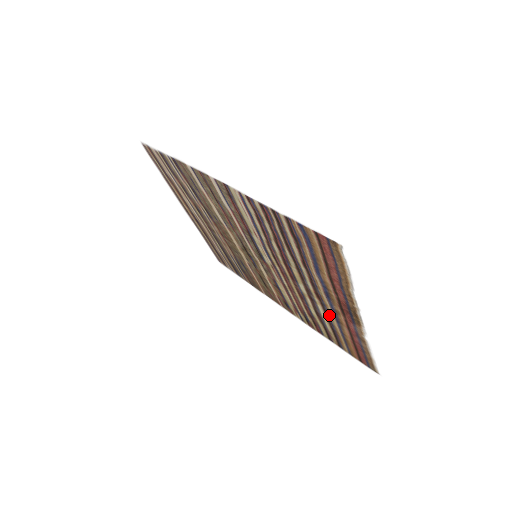
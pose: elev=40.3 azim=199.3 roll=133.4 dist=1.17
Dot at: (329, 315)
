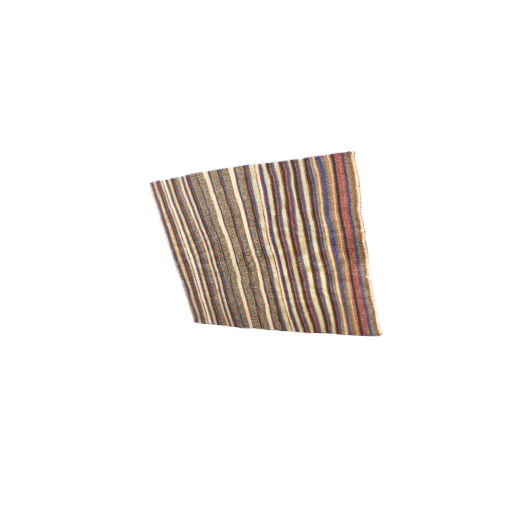
Dot at: (332, 279)
